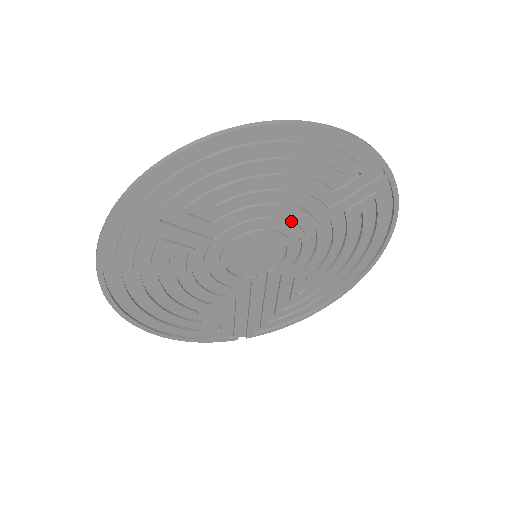
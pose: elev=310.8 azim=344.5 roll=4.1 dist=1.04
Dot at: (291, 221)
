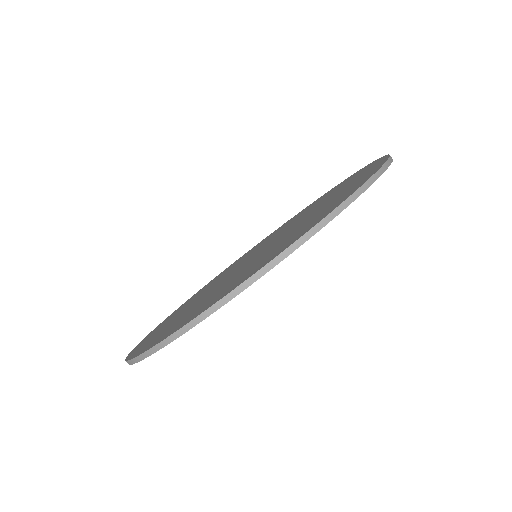
Dot at: occluded
